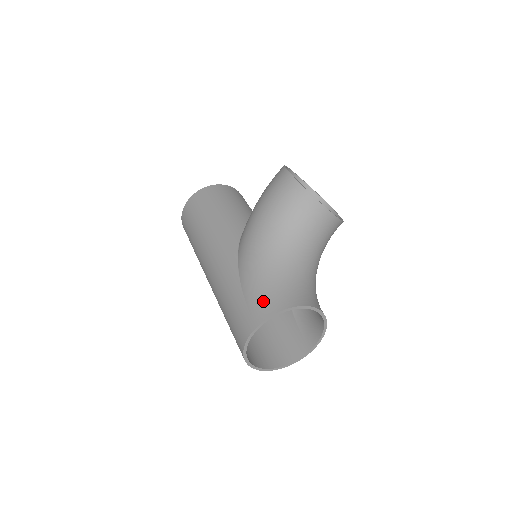
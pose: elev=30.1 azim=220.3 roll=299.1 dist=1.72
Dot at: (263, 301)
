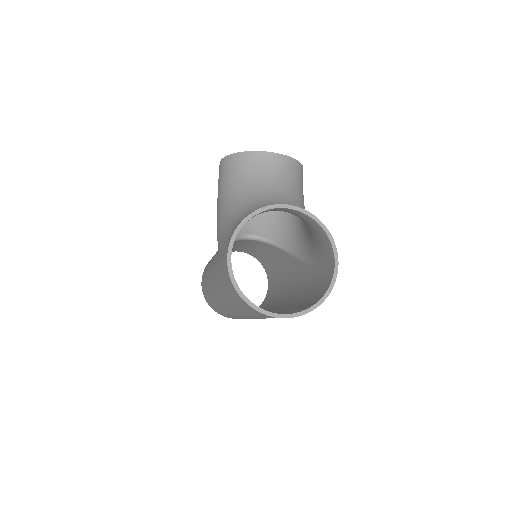
Dot at: (228, 237)
